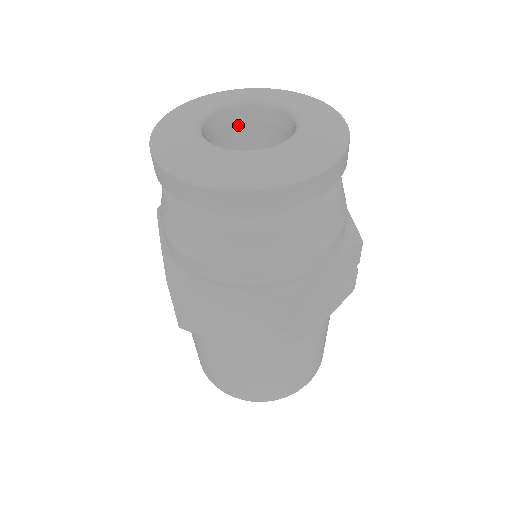
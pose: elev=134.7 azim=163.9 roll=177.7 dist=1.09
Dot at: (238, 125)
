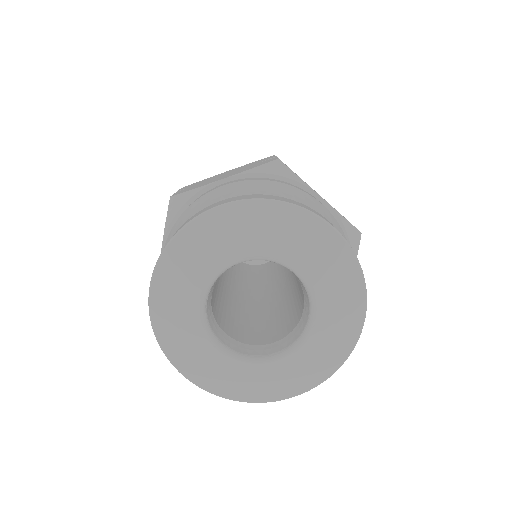
Dot at: occluded
